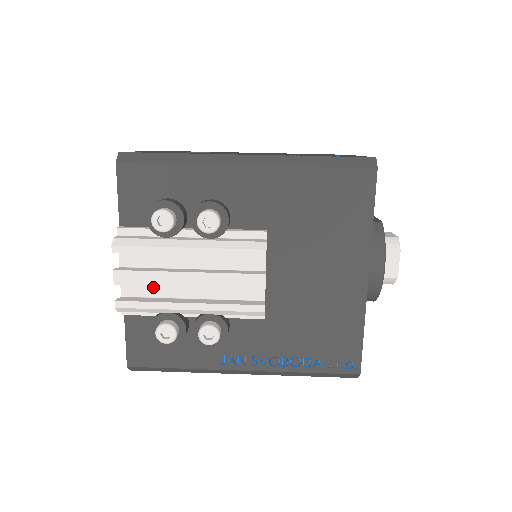
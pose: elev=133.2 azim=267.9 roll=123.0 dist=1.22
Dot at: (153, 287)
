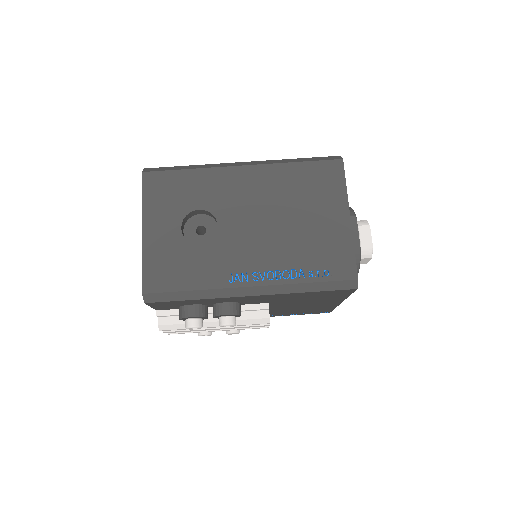
Dot at: occluded
